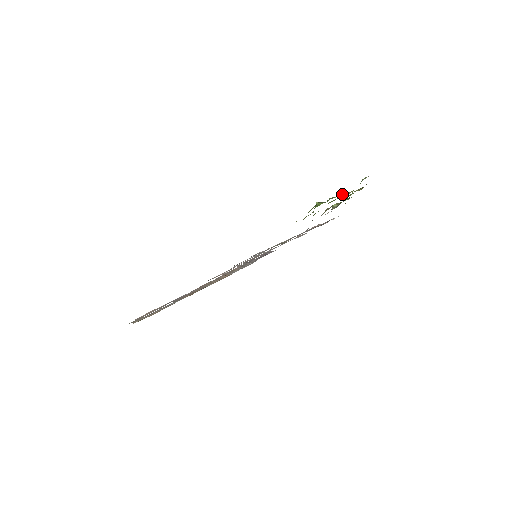
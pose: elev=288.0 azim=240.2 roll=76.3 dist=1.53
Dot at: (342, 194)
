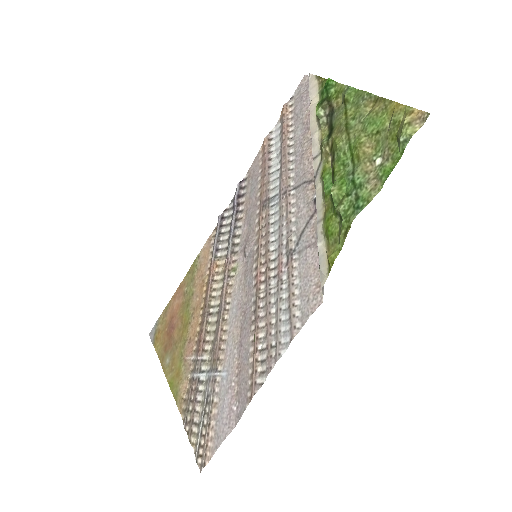
Dot at: (359, 149)
